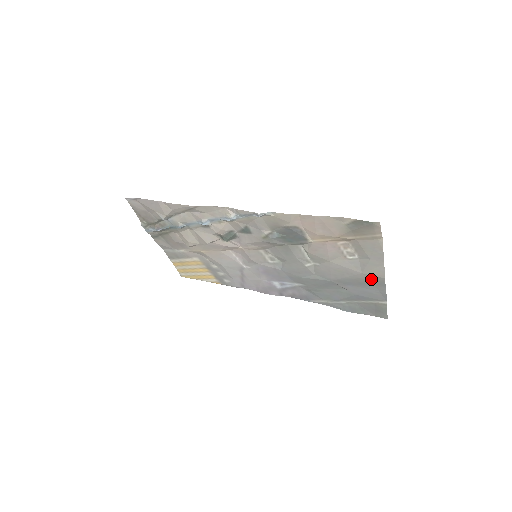
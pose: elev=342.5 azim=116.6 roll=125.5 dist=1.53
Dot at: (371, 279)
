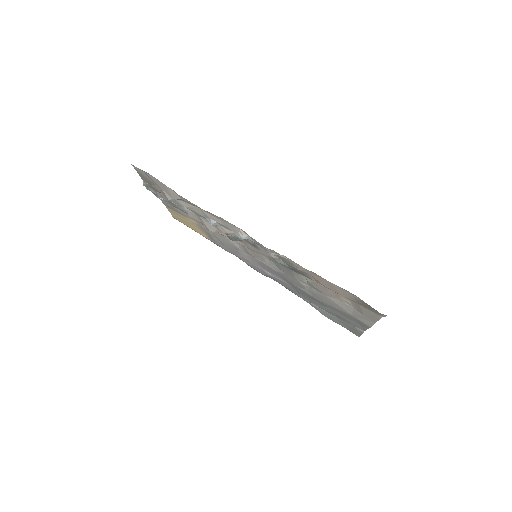
Dot at: (358, 320)
